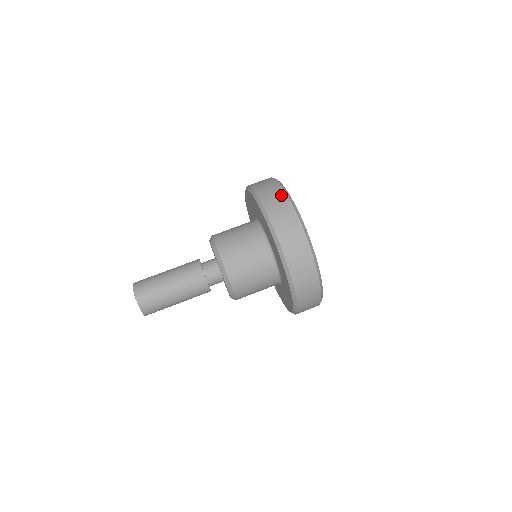
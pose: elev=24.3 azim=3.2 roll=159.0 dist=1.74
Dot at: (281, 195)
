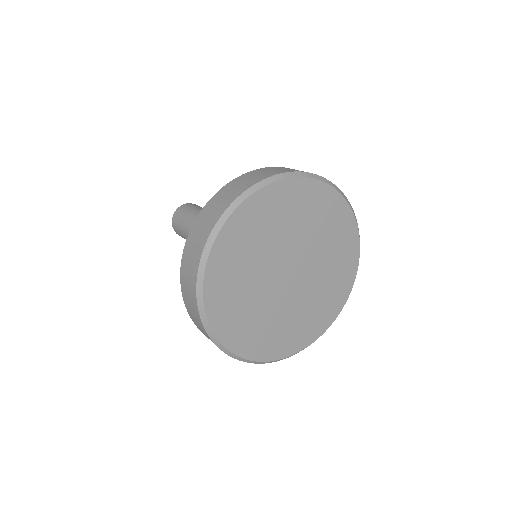
Dot at: (194, 267)
